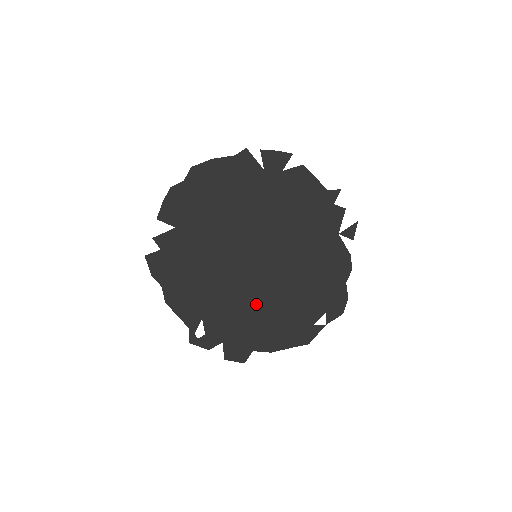
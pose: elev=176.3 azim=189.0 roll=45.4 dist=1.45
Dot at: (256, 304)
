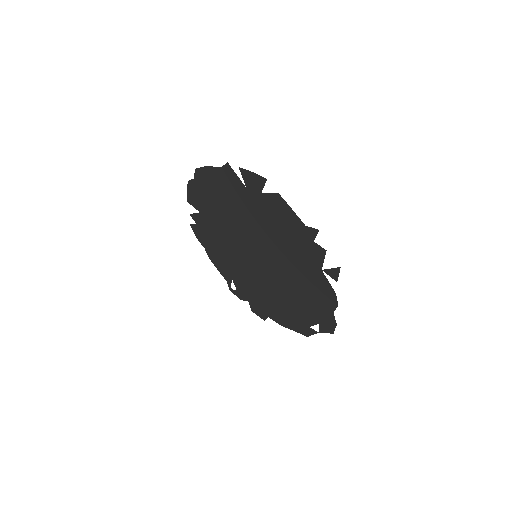
Dot at: (264, 289)
